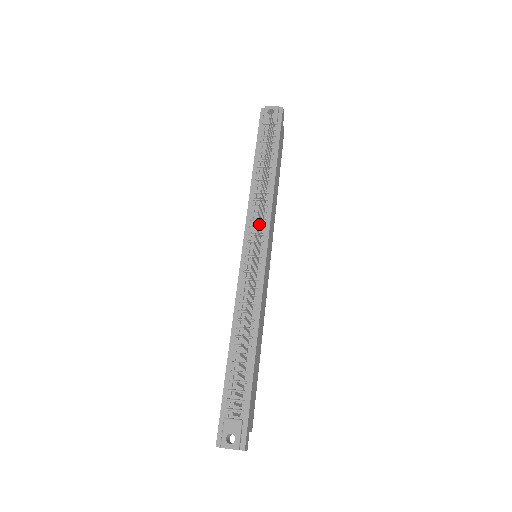
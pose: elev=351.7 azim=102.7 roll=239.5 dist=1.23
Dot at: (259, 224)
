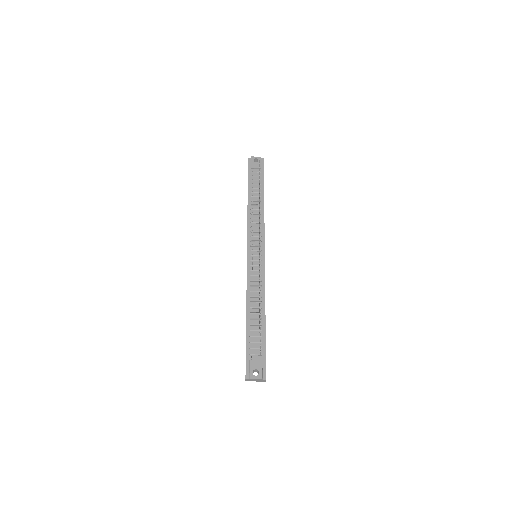
Dot at: occluded
